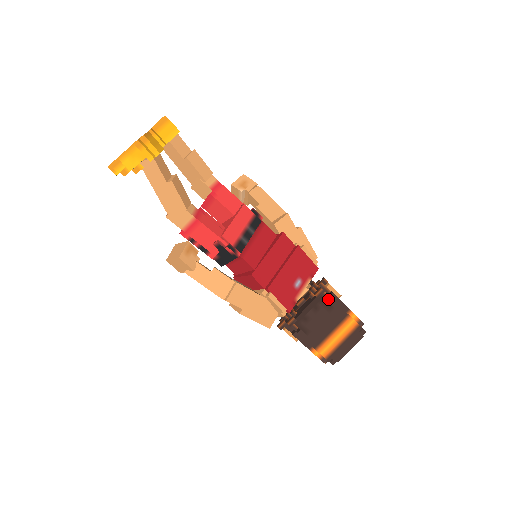
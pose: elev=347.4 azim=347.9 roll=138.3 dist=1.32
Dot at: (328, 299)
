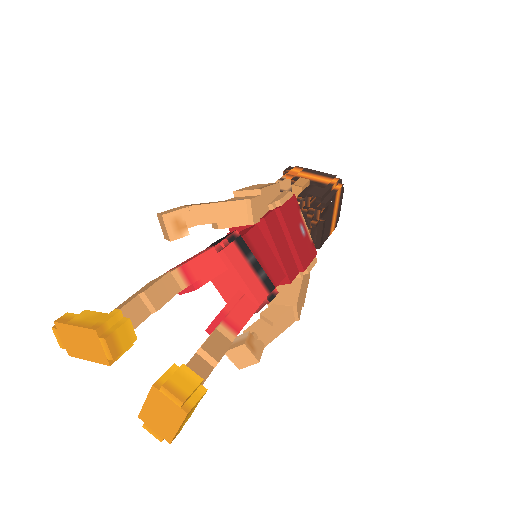
Dot at: (323, 207)
